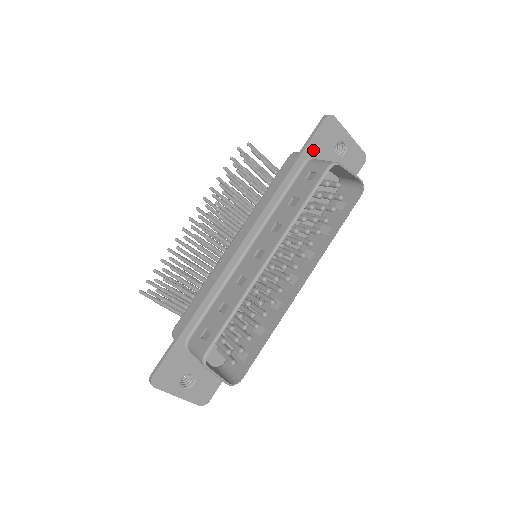
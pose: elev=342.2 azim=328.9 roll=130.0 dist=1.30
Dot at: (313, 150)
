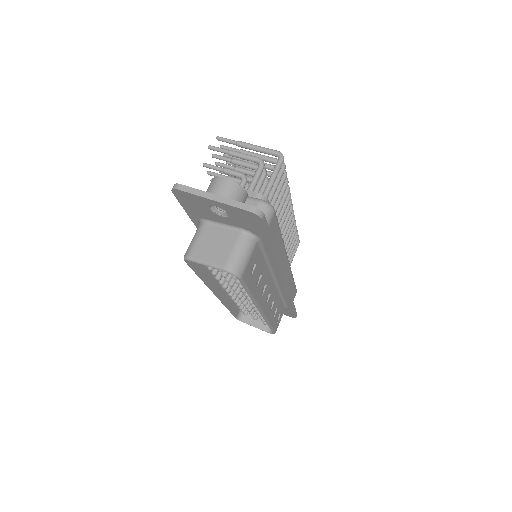
Dot at: (195, 214)
